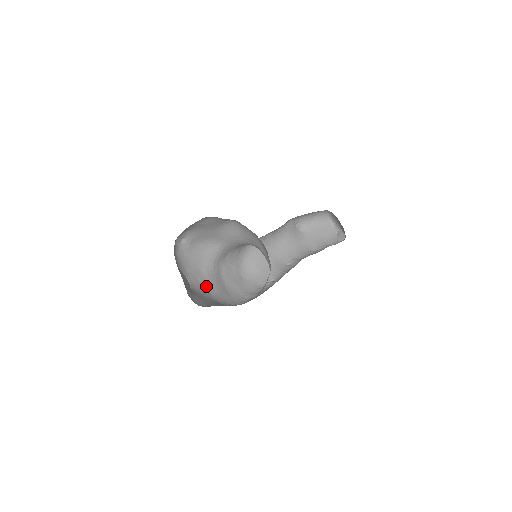
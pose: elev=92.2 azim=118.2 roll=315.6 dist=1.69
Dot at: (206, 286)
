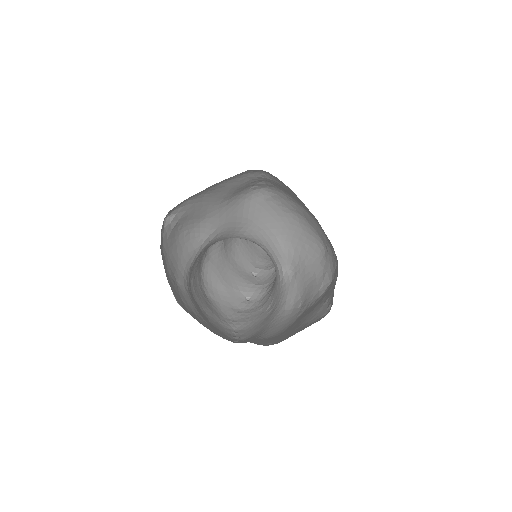
Dot at: (192, 311)
